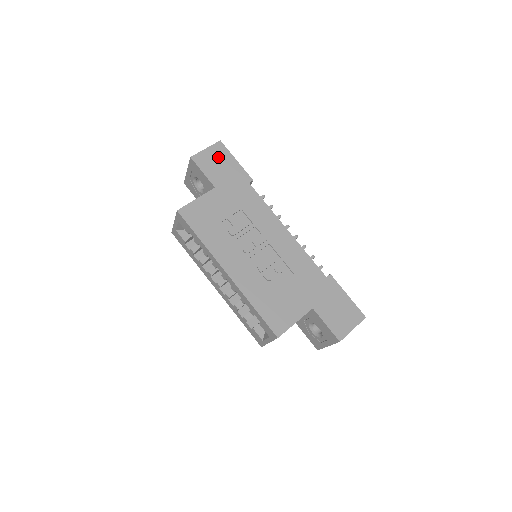
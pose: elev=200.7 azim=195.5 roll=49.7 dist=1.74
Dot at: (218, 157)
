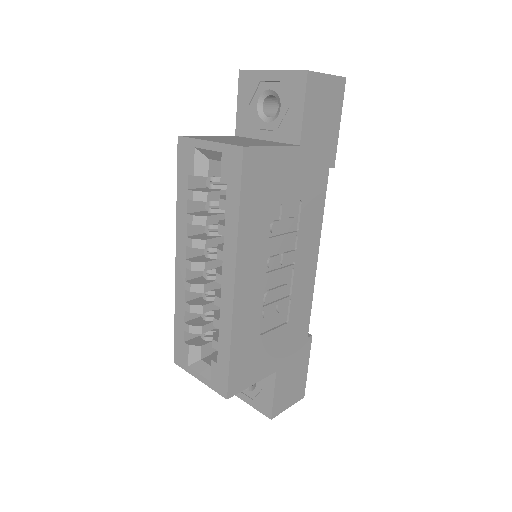
Dot at: (330, 101)
